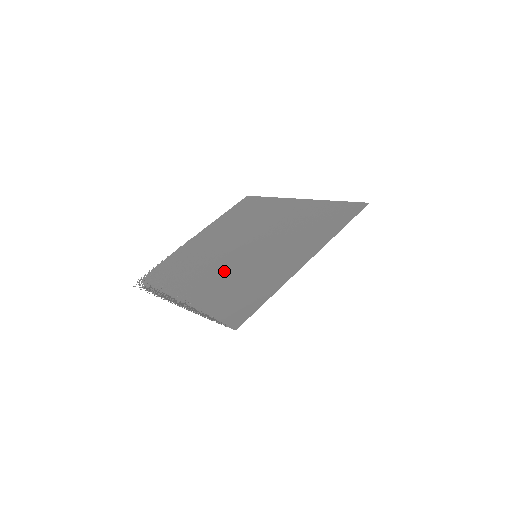
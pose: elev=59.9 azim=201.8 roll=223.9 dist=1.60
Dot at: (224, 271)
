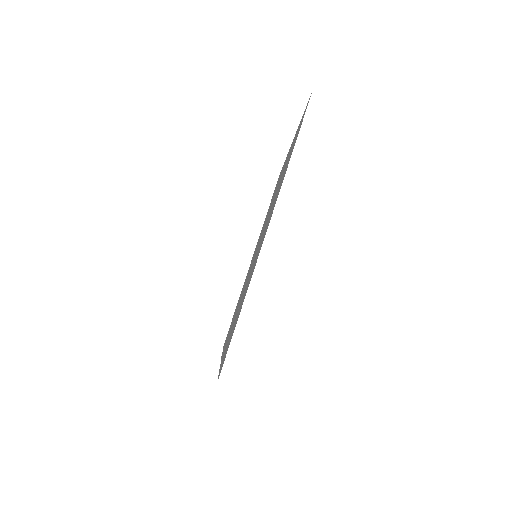
Dot at: occluded
